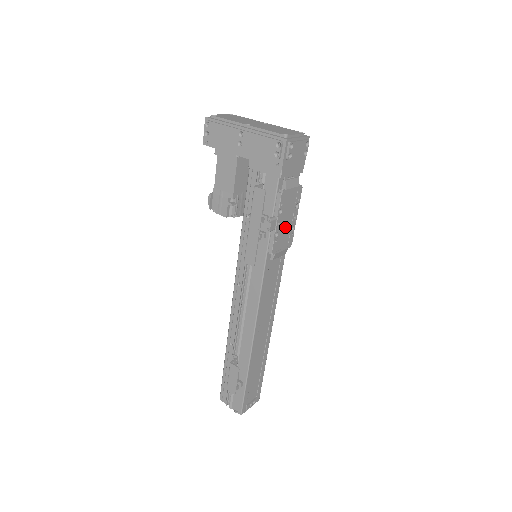
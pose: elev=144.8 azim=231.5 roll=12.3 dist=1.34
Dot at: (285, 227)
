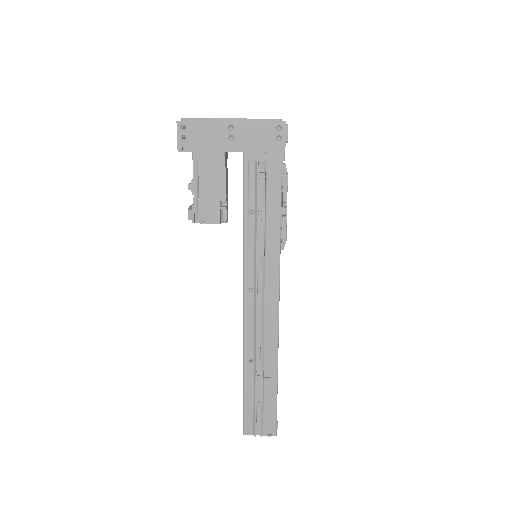
Dot at: occluded
